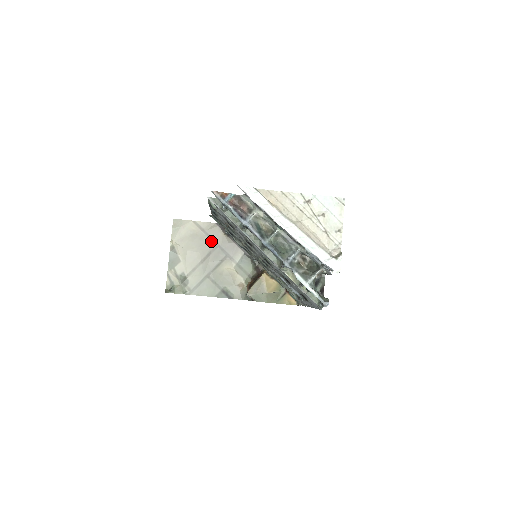
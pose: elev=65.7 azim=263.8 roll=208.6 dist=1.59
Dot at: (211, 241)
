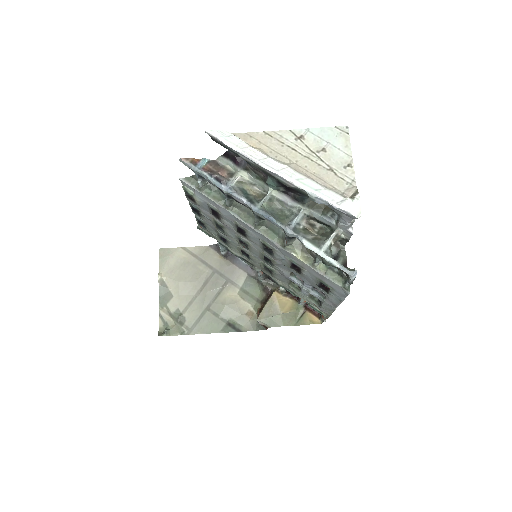
Dot at: (206, 267)
